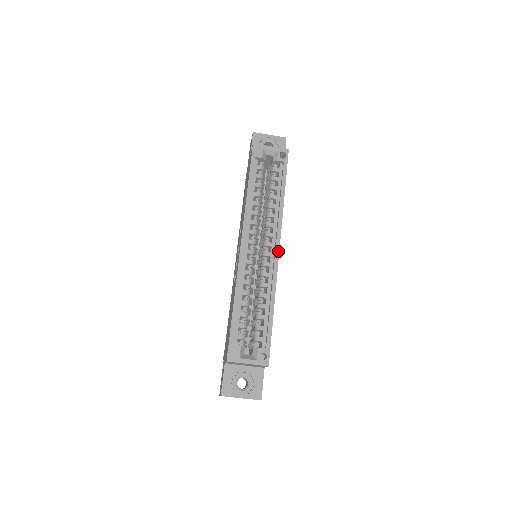
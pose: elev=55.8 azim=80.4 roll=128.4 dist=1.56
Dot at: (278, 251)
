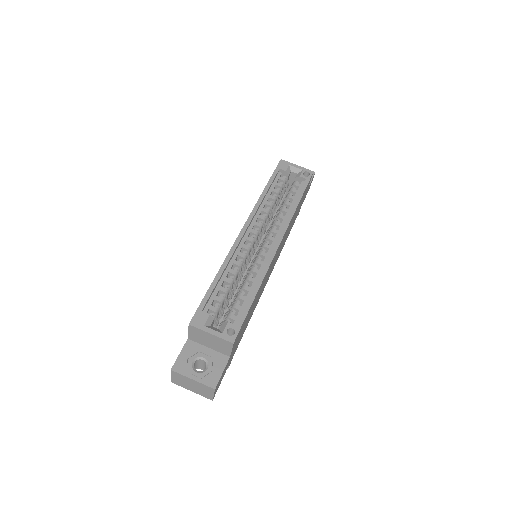
Dot at: (278, 244)
